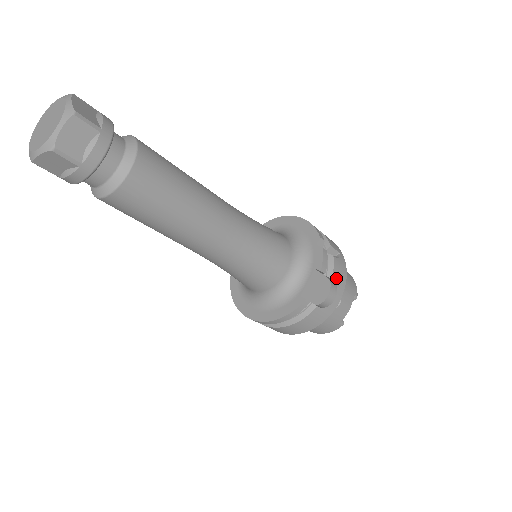
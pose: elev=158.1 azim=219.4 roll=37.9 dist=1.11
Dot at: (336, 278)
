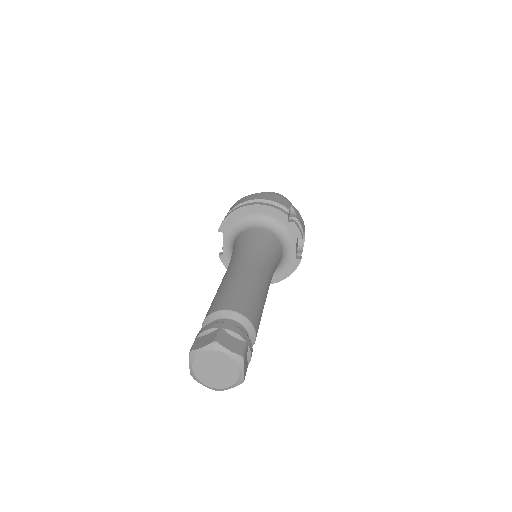
Dot at: (303, 228)
